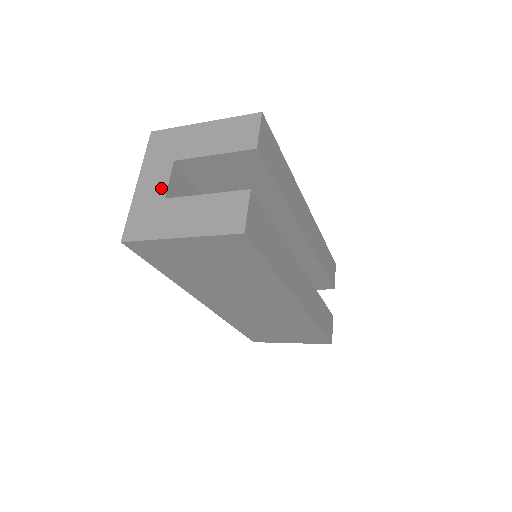
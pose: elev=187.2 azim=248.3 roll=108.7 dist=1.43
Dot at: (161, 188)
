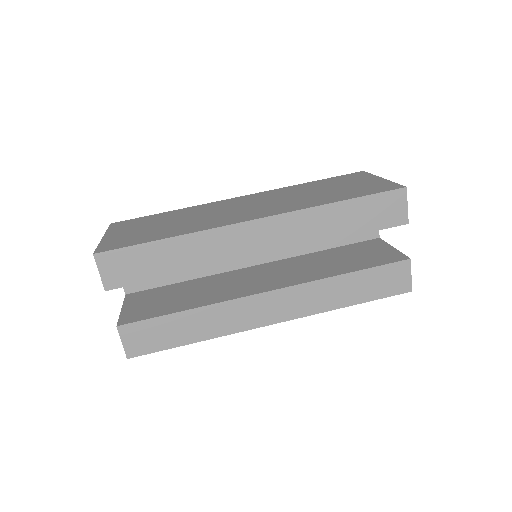
Dot at: occluded
